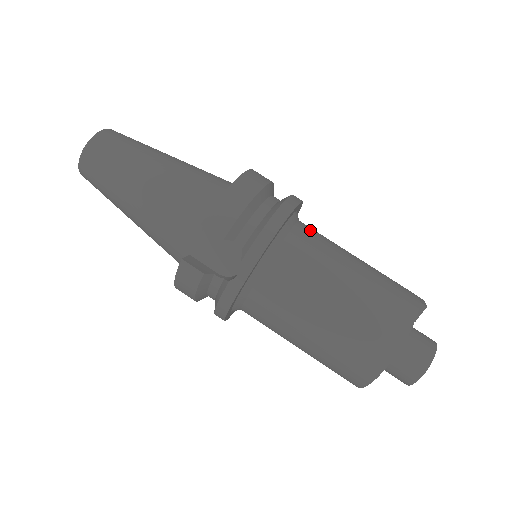
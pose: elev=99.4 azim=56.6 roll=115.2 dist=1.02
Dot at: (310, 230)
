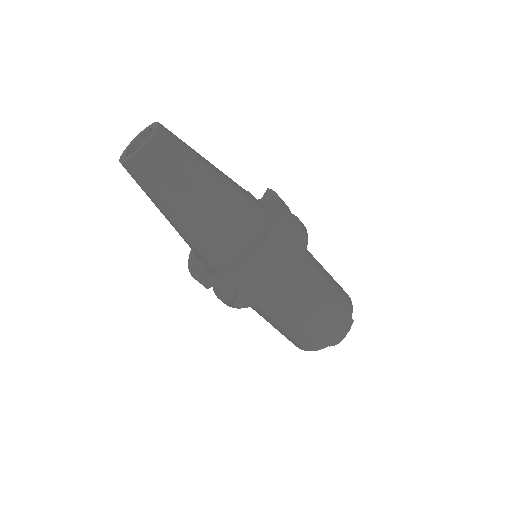
Dot at: (298, 276)
